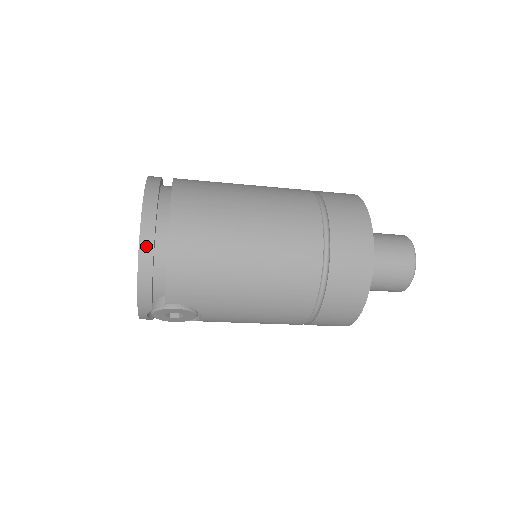
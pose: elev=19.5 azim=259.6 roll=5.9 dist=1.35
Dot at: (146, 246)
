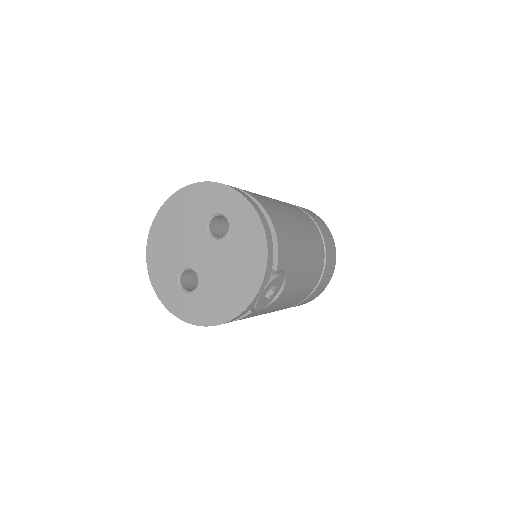
Dot at: (260, 213)
